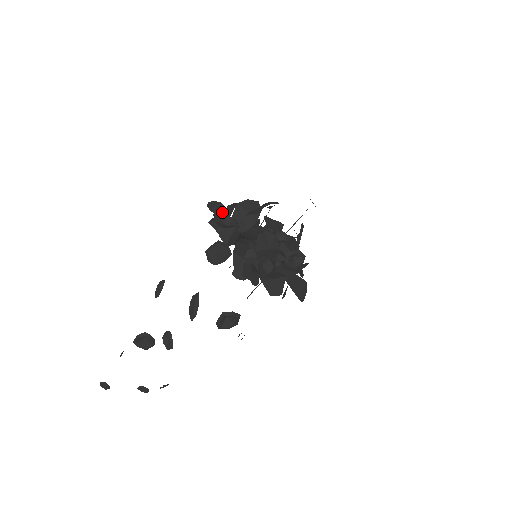
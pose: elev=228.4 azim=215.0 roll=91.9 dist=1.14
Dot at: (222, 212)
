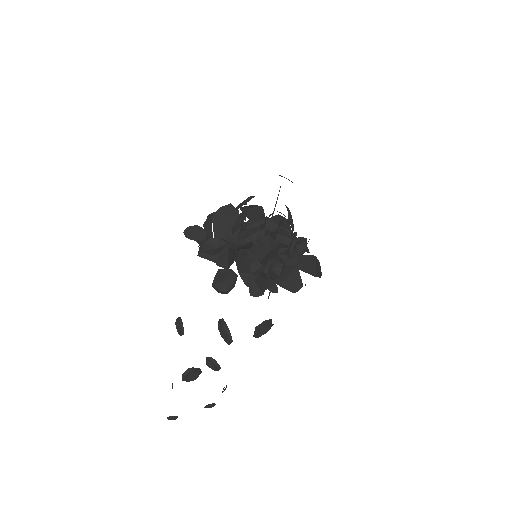
Dot at: (202, 234)
